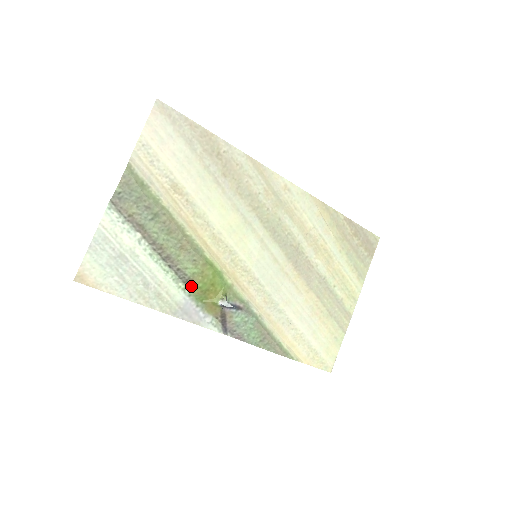
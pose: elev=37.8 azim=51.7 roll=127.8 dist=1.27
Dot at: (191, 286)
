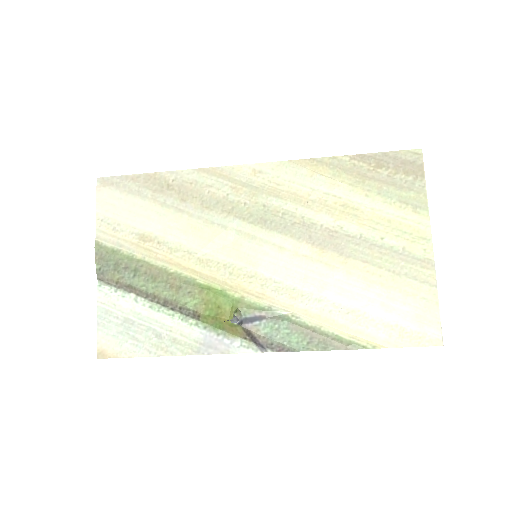
Dot at: (201, 318)
